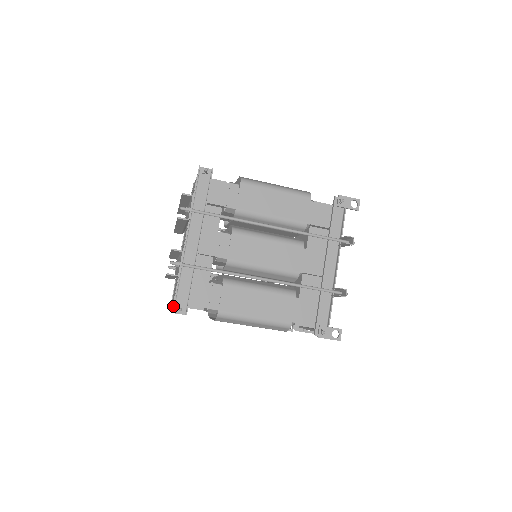
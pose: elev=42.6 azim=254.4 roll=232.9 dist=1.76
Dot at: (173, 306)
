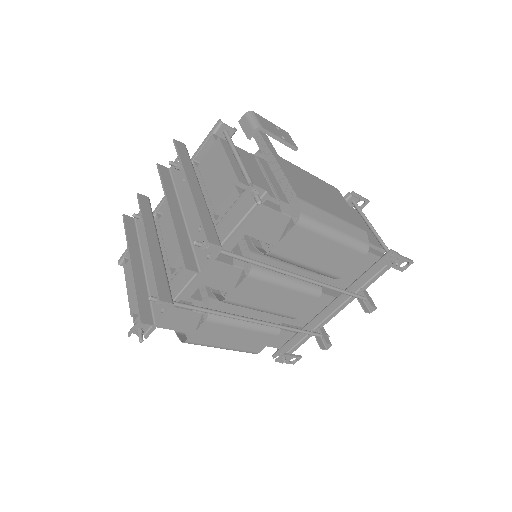
Dot at: (132, 331)
